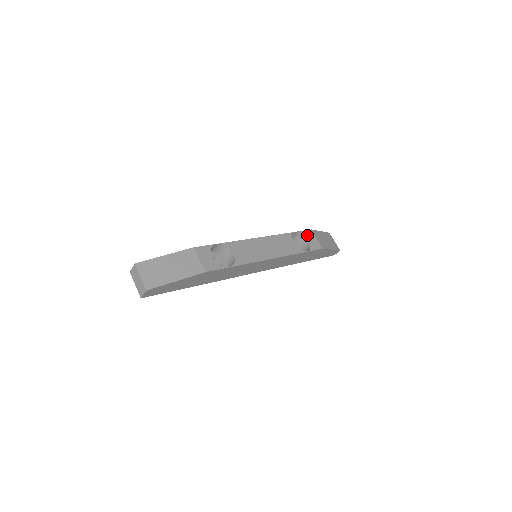
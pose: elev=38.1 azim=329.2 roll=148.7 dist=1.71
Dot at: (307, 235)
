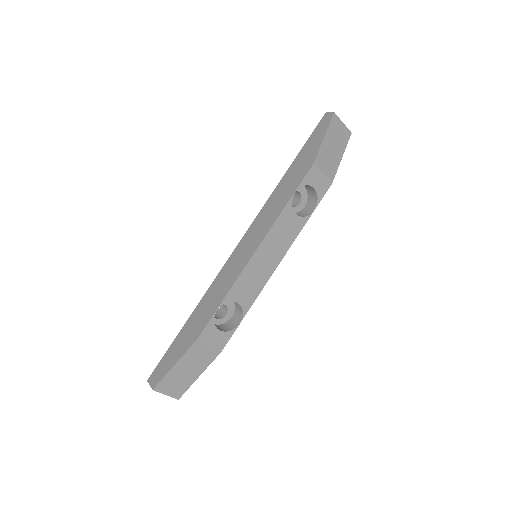
Dot at: (310, 181)
